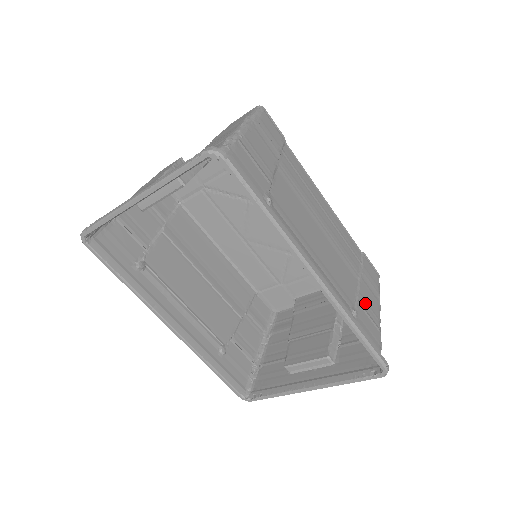
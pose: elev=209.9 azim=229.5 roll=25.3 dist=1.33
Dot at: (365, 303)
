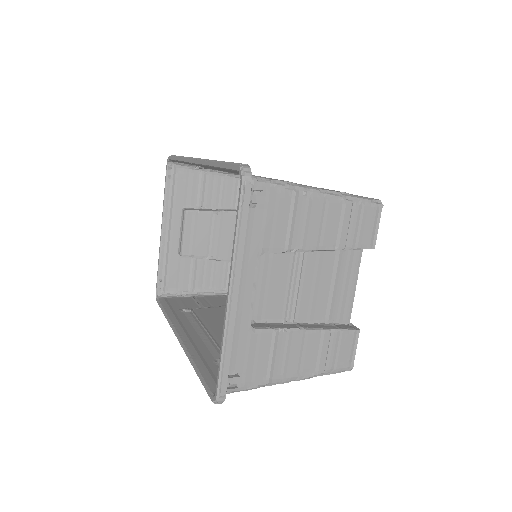
Dot at: occluded
